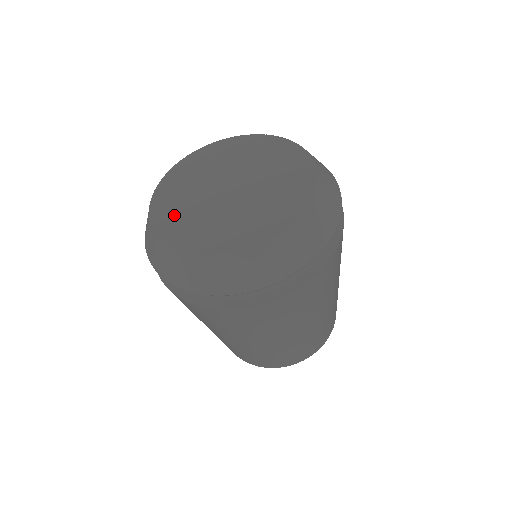
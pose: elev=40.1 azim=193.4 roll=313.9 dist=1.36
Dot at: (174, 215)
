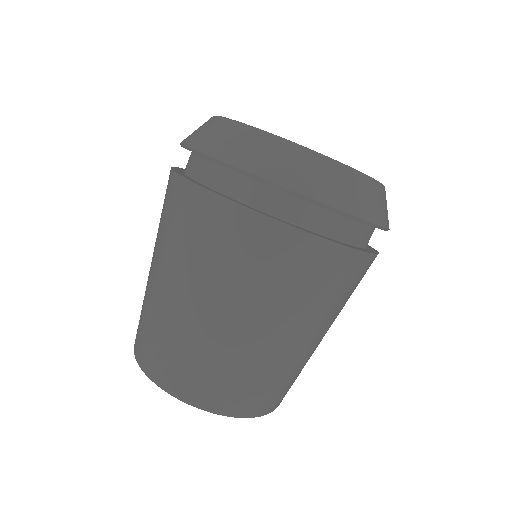
Dot at: occluded
